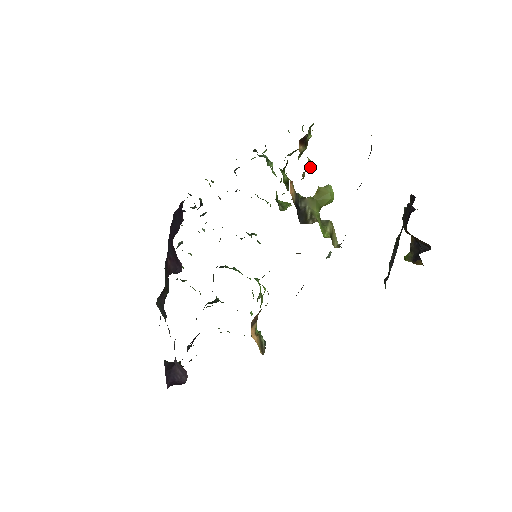
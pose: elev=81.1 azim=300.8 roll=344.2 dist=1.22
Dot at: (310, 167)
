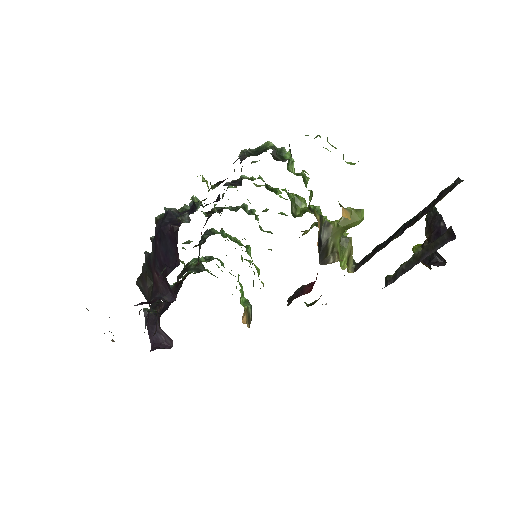
Dot at: occluded
